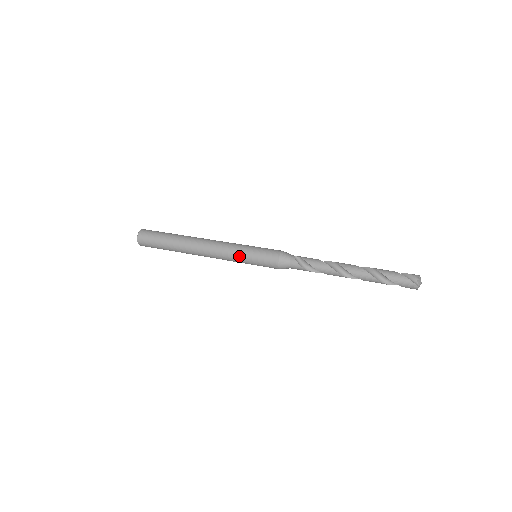
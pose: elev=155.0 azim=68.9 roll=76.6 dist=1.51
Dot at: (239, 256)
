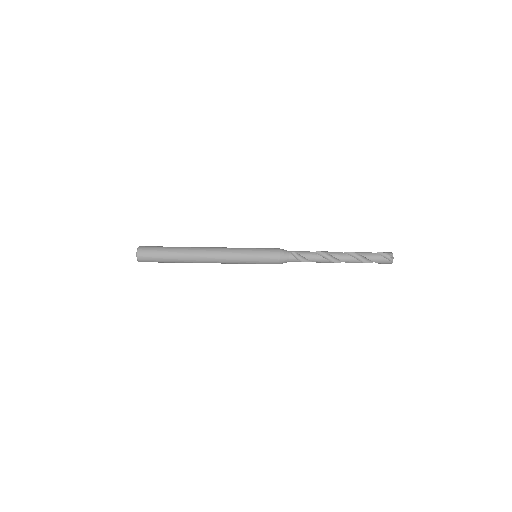
Dot at: (243, 260)
